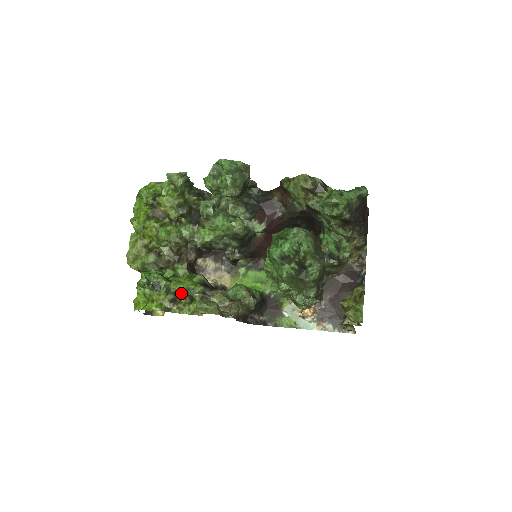
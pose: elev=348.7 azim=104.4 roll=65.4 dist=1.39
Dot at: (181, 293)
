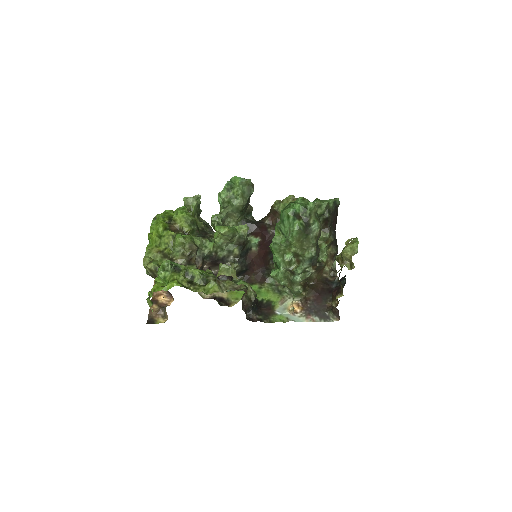
Dot at: (197, 277)
